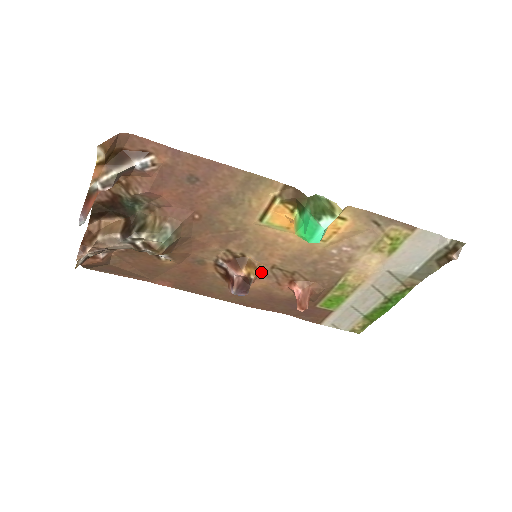
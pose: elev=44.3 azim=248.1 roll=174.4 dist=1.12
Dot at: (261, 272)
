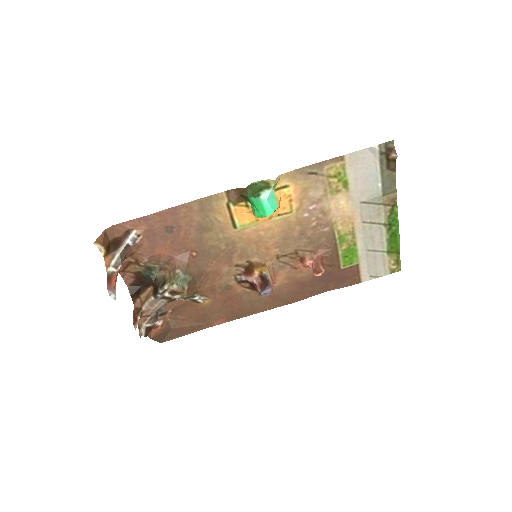
Dot at: (274, 267)
